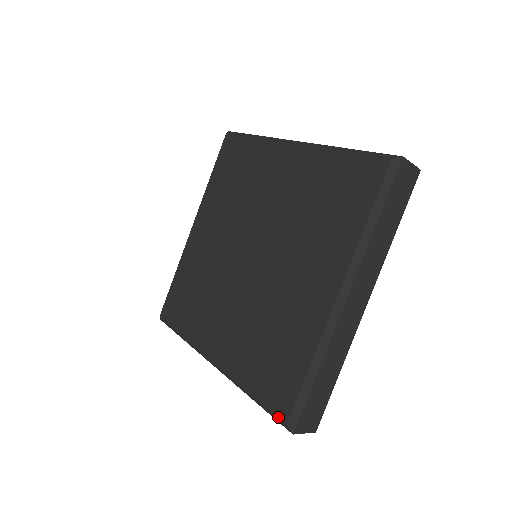
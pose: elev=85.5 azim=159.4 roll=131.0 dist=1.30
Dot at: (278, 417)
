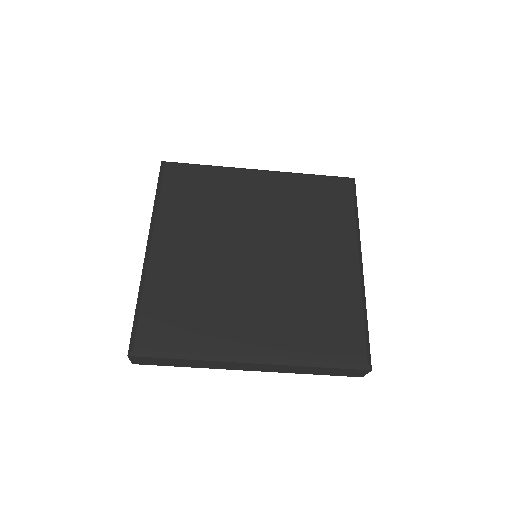
Dot at: (357, 362)
